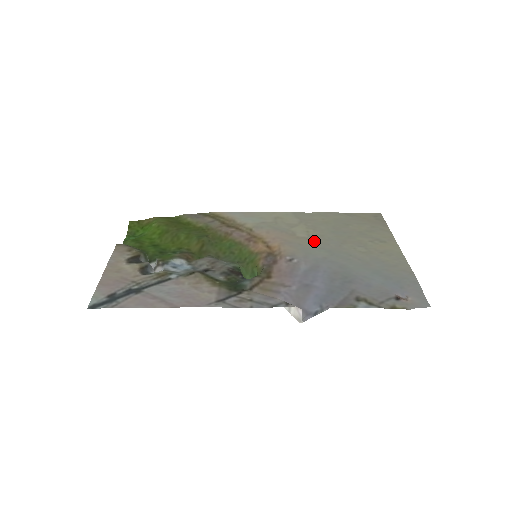
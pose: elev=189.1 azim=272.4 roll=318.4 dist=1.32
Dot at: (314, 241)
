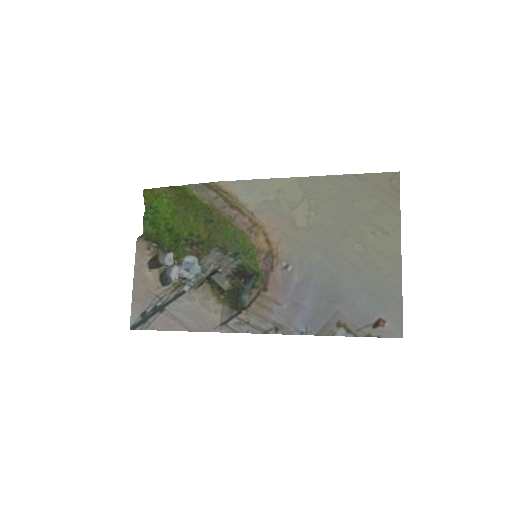
Dot at: (312, 235)
